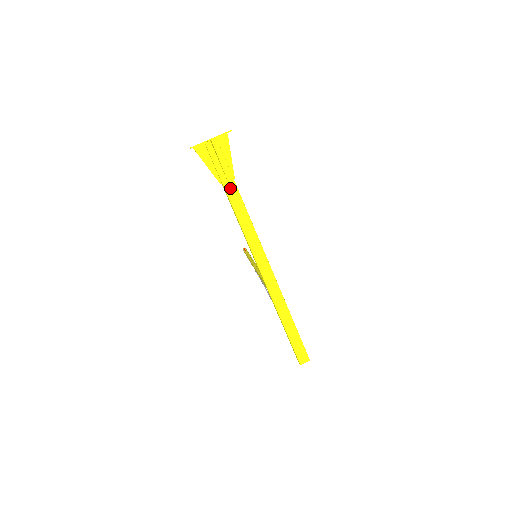
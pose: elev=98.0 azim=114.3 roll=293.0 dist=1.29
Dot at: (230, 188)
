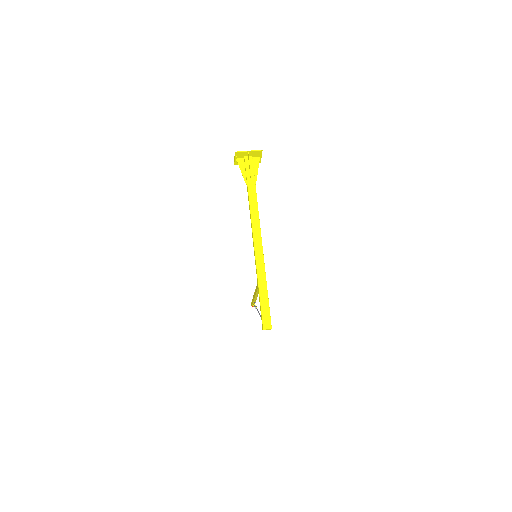
Dot at: (251, 186)
